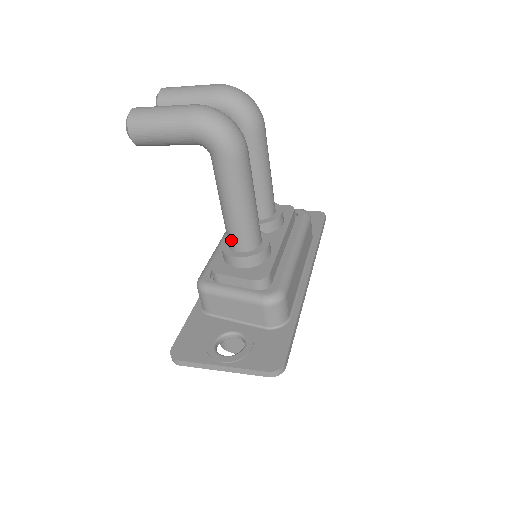
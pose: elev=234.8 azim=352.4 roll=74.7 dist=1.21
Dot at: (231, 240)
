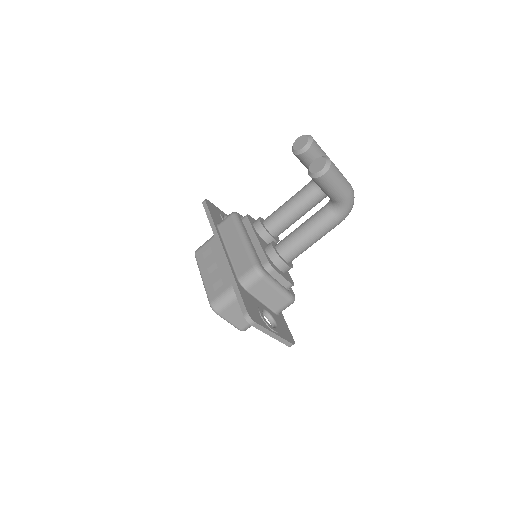
Dot at: (289, 253)
